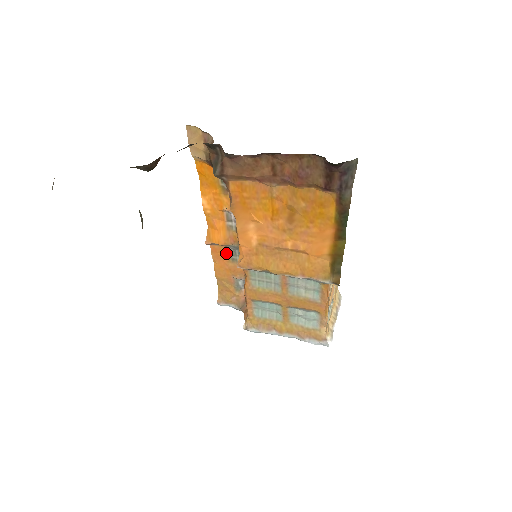
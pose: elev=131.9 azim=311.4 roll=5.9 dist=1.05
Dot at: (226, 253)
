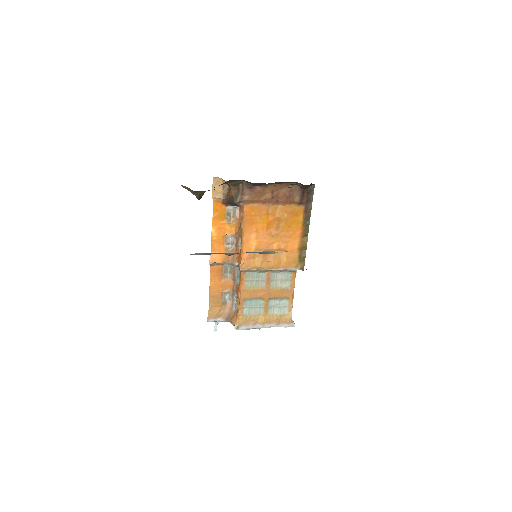
Dot at: (221, 271)
